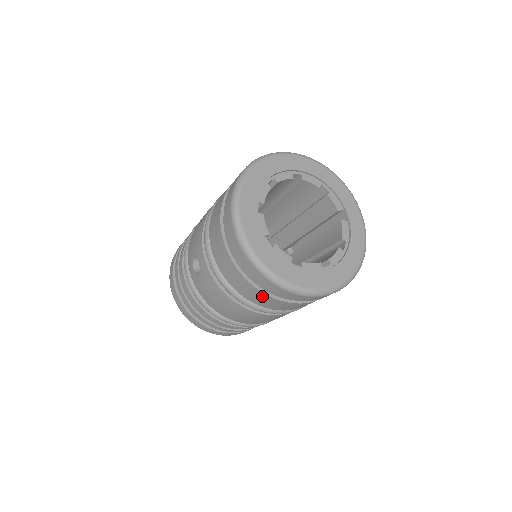
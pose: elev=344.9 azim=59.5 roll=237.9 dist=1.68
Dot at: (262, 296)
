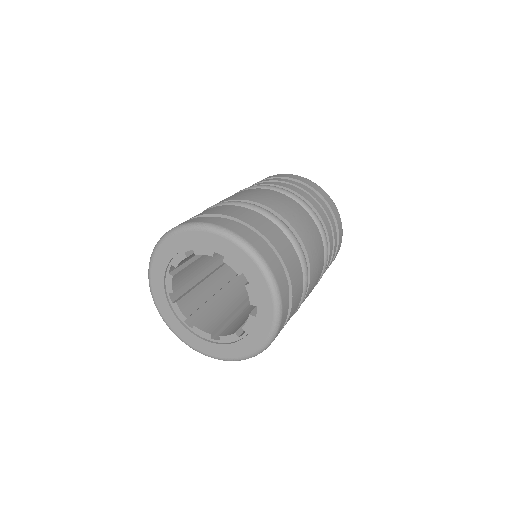
Dot at: occluded
